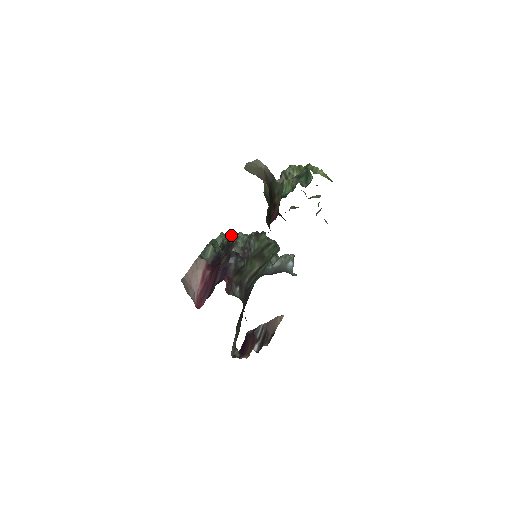
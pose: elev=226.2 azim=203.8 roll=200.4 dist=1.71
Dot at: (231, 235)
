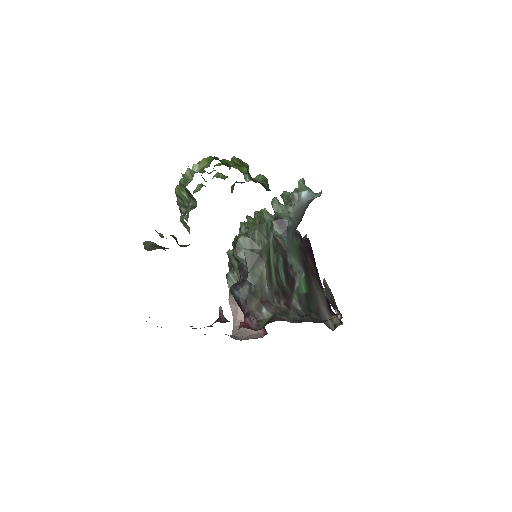
Dot at: occluded
